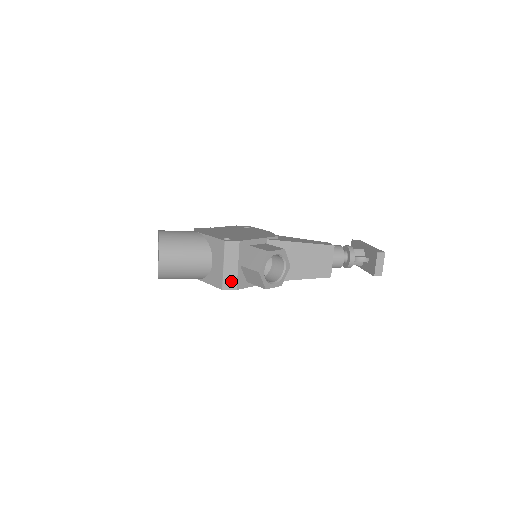
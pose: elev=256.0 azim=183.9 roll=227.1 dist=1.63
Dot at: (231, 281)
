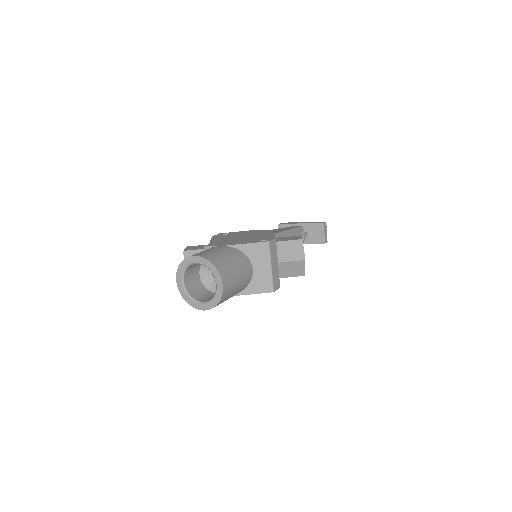
Dot at: (276, 280)
